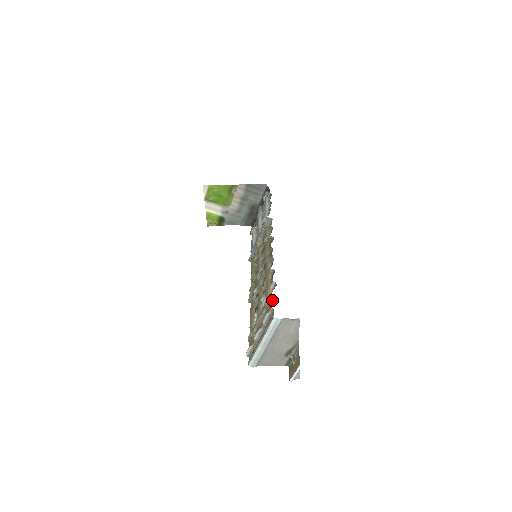
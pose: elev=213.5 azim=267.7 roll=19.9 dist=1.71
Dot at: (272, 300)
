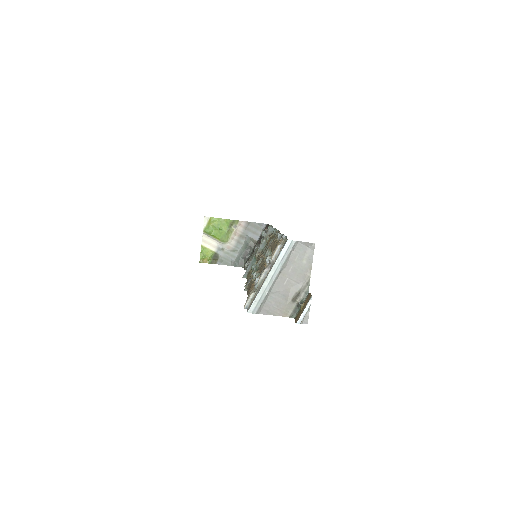
Dot at: occluded
